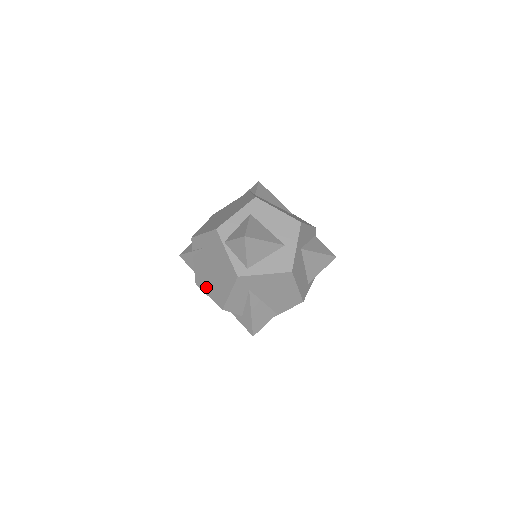
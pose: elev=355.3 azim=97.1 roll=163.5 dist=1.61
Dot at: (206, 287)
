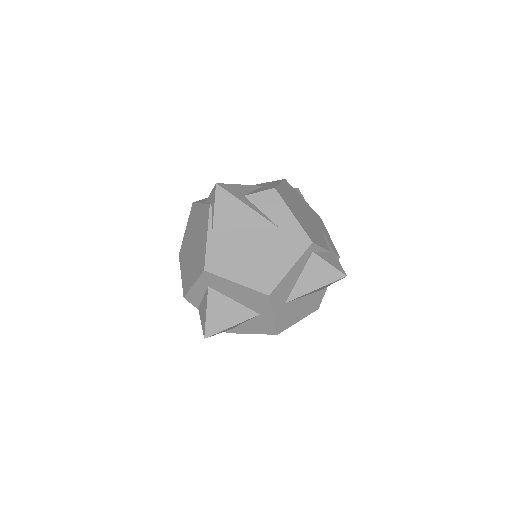
Dot at: occluded
